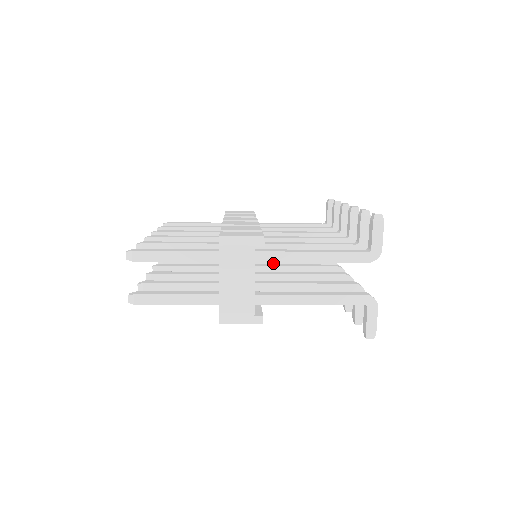
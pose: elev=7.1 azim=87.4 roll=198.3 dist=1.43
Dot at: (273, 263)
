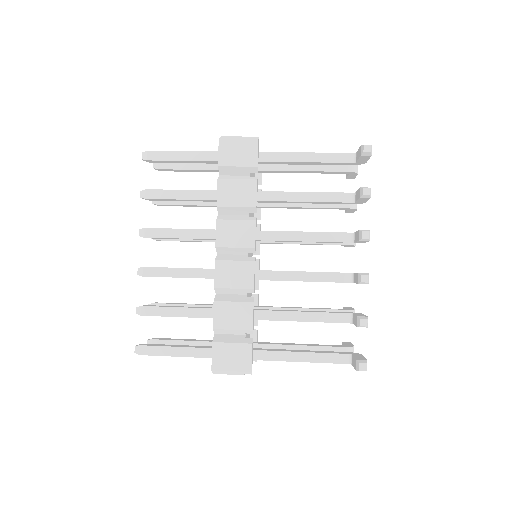
Dot at: occluded
